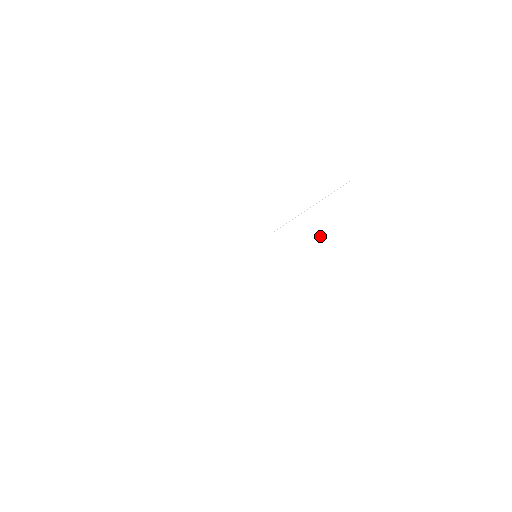
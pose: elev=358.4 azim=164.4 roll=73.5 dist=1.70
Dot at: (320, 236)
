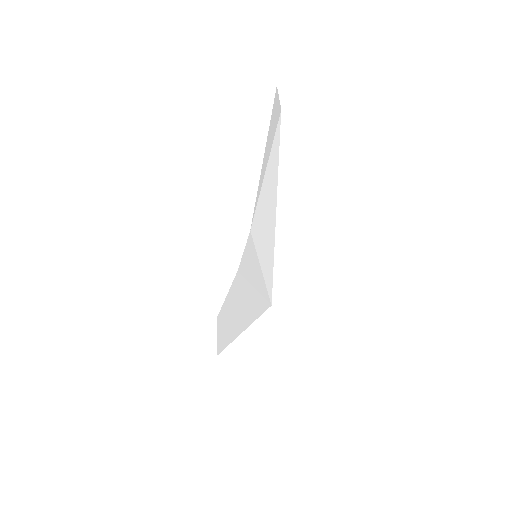
Dot at: (276, 177)
